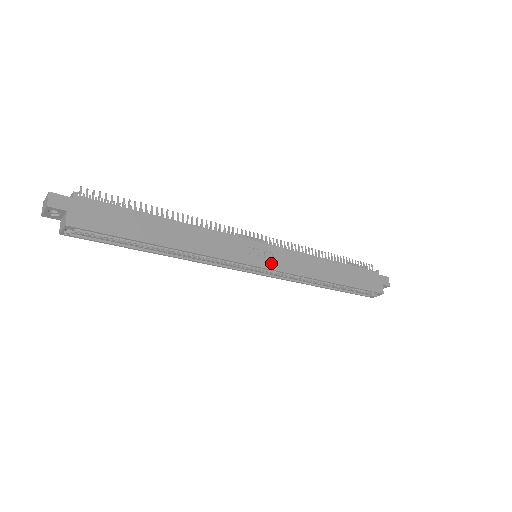
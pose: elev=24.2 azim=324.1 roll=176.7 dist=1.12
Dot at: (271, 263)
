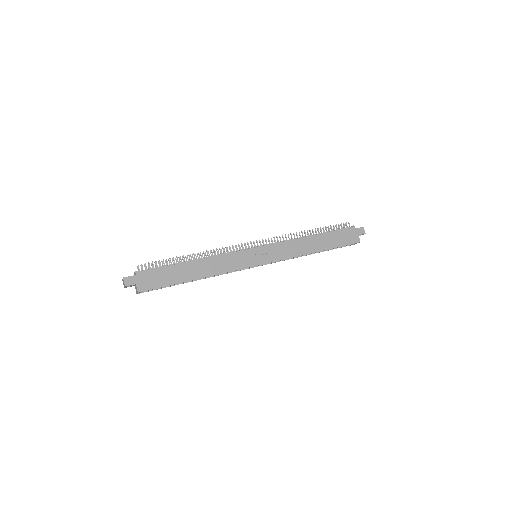
Dot at: (266, 259)
